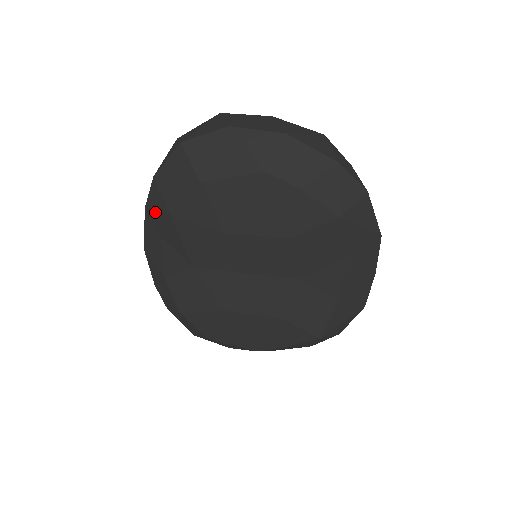
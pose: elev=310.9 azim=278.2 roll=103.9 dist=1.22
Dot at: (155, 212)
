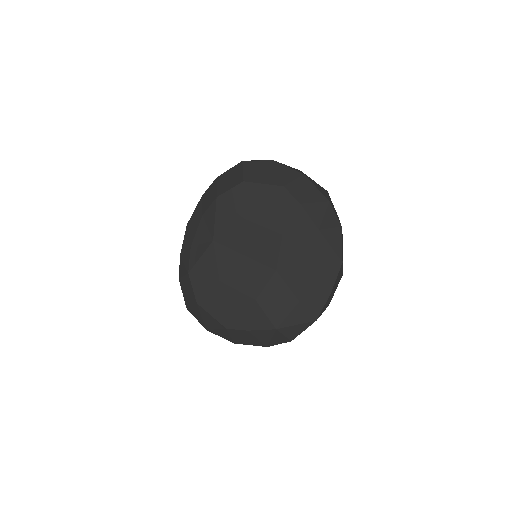
Dot at: (207, 197)
